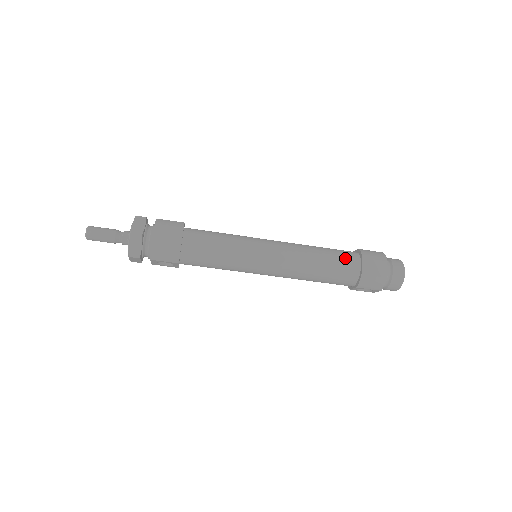
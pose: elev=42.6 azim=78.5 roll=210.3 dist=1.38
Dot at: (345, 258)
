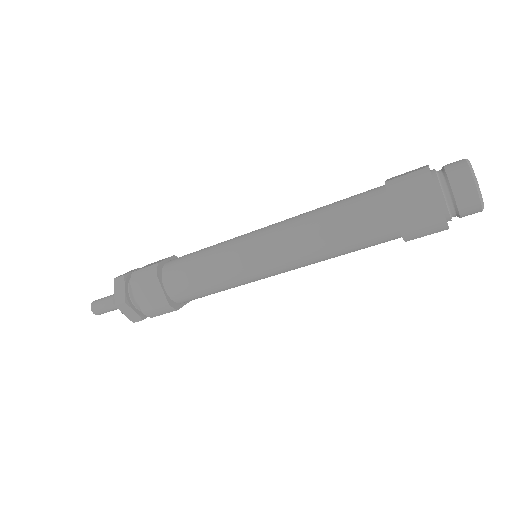
Dot at: (364, 213)
